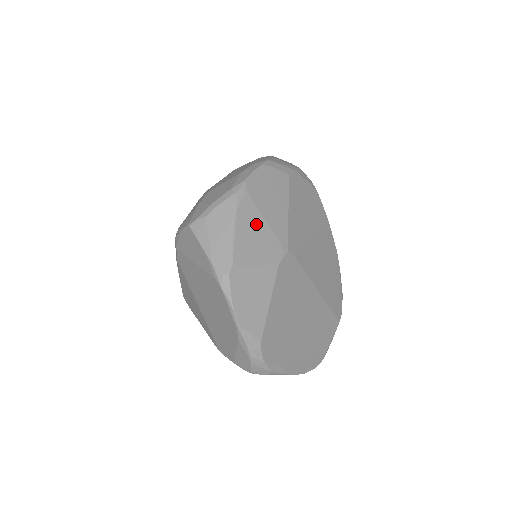
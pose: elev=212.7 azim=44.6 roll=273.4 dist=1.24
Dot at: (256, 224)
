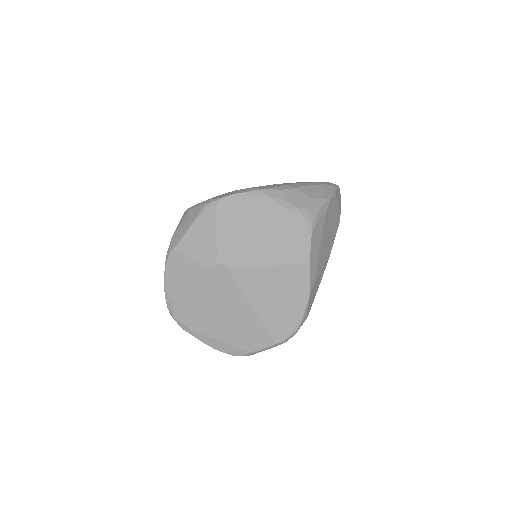
Dot at: (208, 232)
